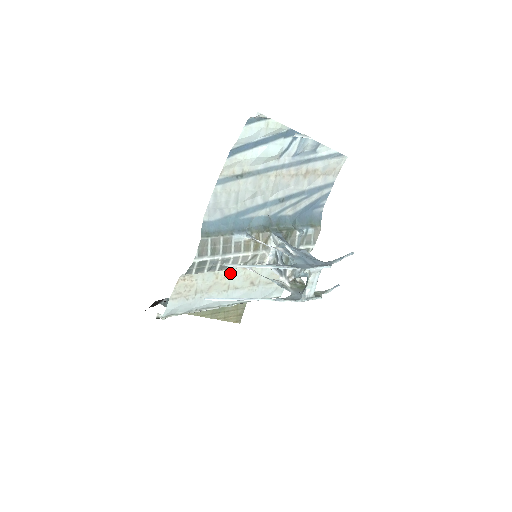
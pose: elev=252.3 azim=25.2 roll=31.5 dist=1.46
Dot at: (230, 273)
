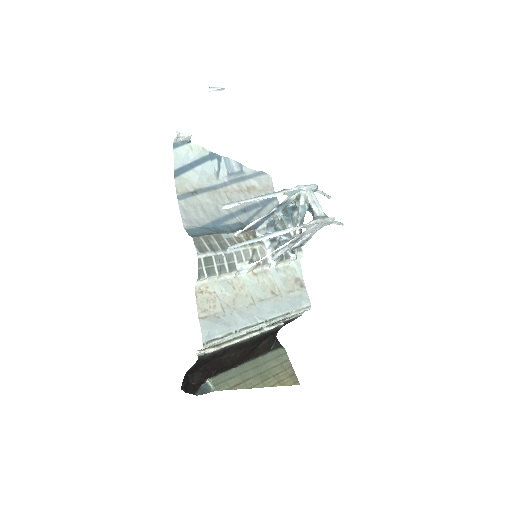
Dot at: (244, 282)
